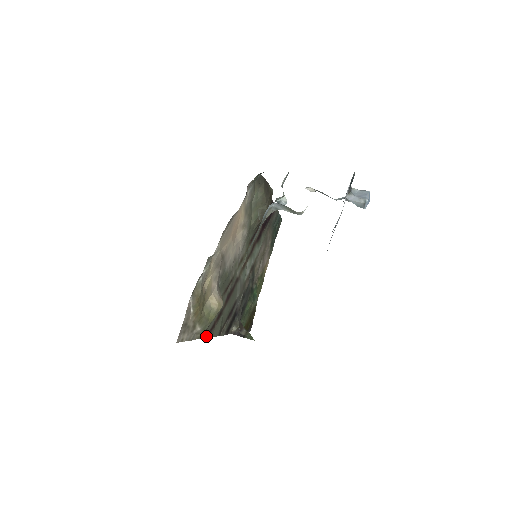
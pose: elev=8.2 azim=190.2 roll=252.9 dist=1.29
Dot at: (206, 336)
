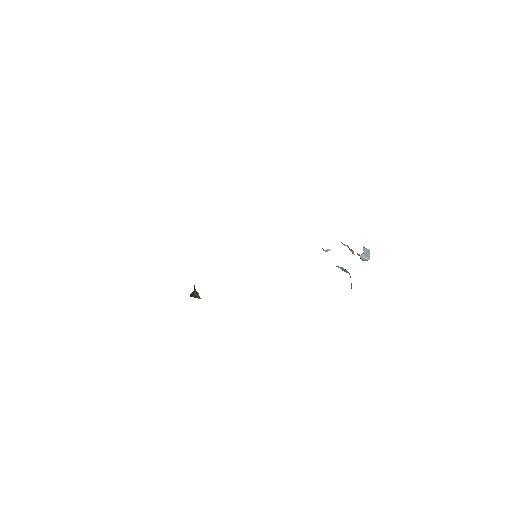
Dot at: occluded
